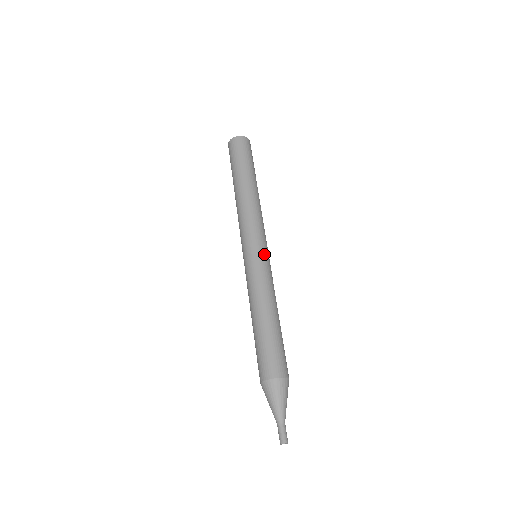
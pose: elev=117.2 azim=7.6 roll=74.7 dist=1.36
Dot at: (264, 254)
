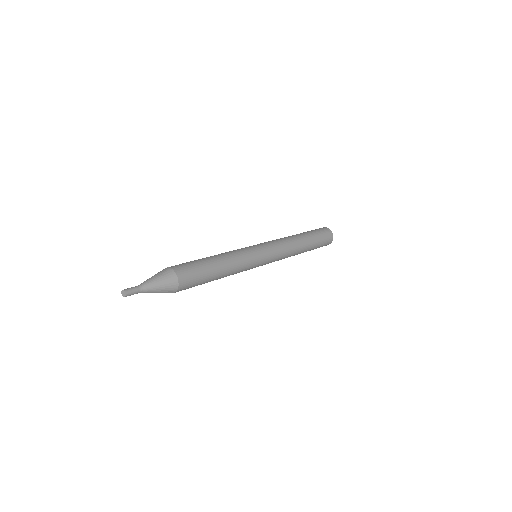
Dot at: (252, 246)
